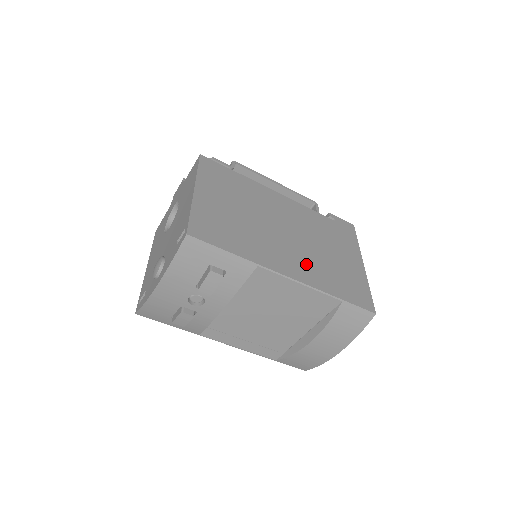
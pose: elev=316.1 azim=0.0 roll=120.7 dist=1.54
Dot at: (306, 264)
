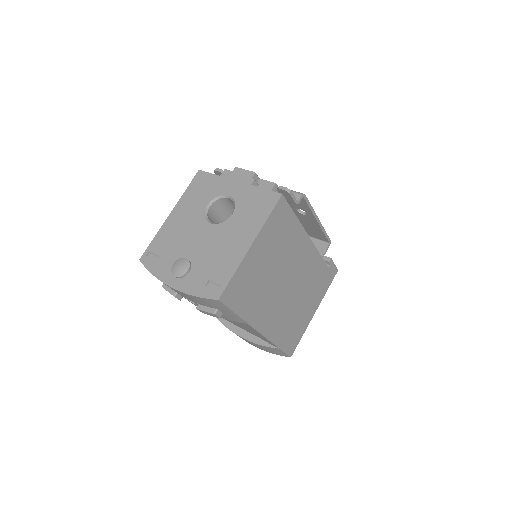
Dot at: (279, 318)
